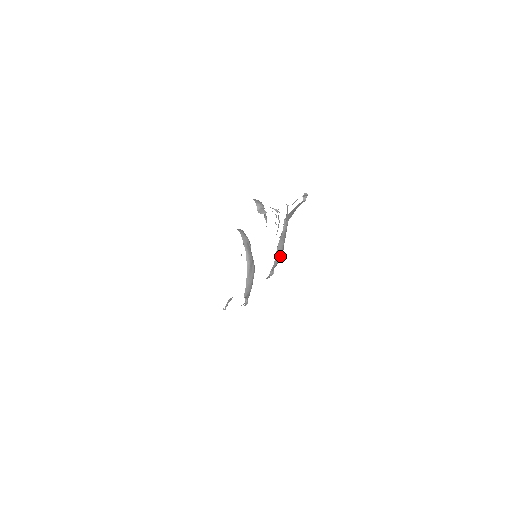
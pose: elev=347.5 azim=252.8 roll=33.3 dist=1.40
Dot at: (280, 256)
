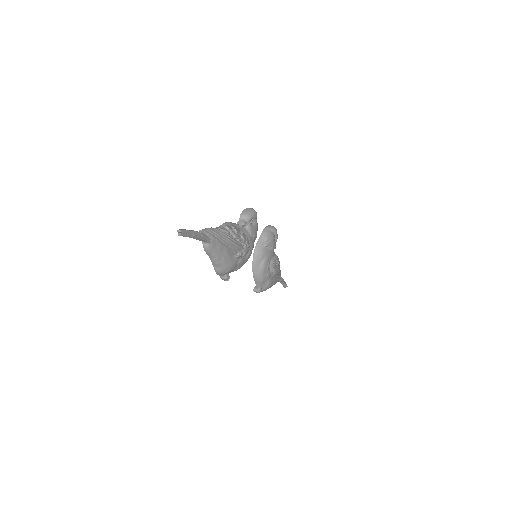
Dot at: (221, 268)
